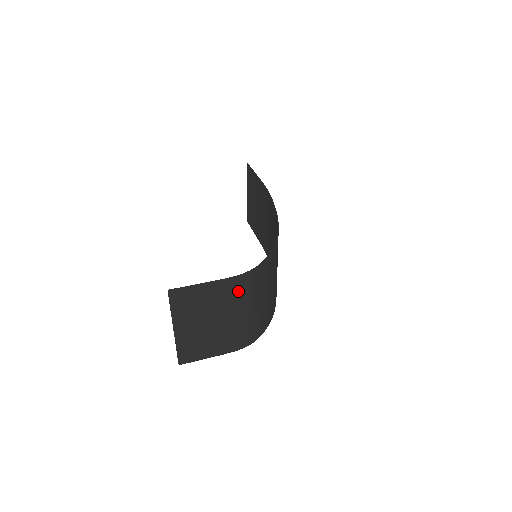
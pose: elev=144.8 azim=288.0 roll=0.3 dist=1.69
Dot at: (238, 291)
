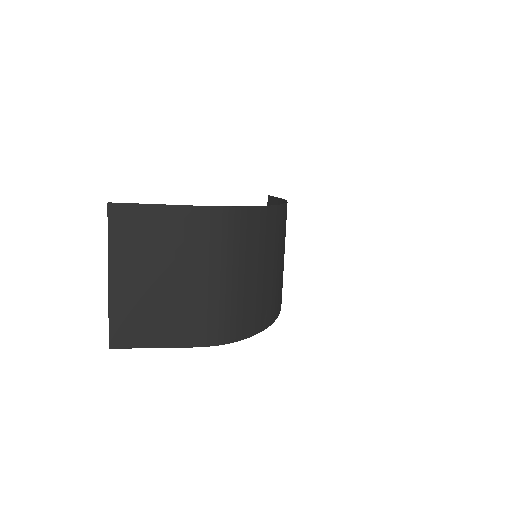
Dot at: (209, 234)
